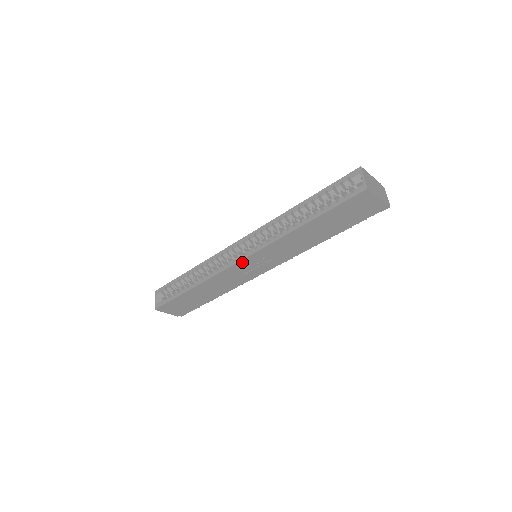
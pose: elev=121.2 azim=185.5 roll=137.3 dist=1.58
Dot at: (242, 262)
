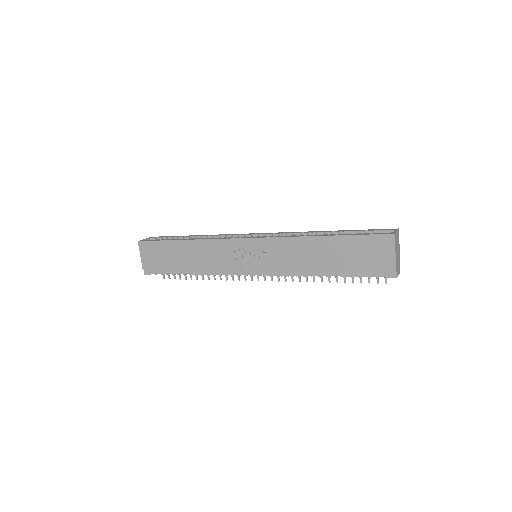
Dot at: (246, 241)
